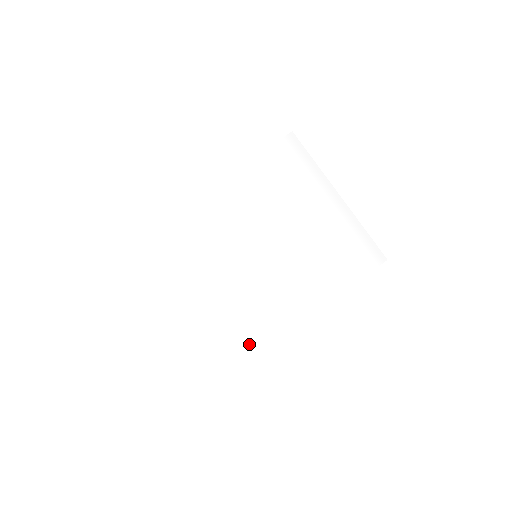
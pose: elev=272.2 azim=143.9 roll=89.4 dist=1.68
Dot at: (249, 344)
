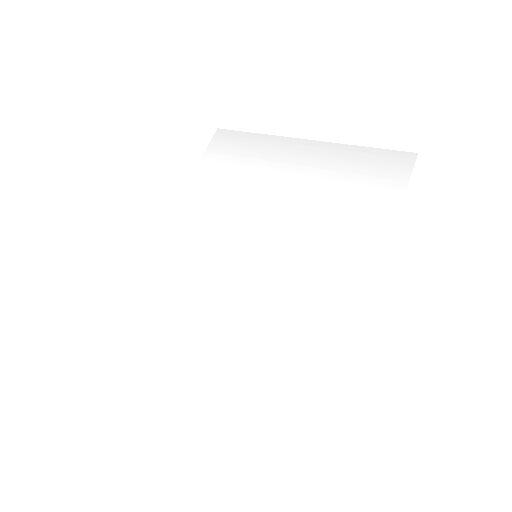
Dot at: (322, 368)
